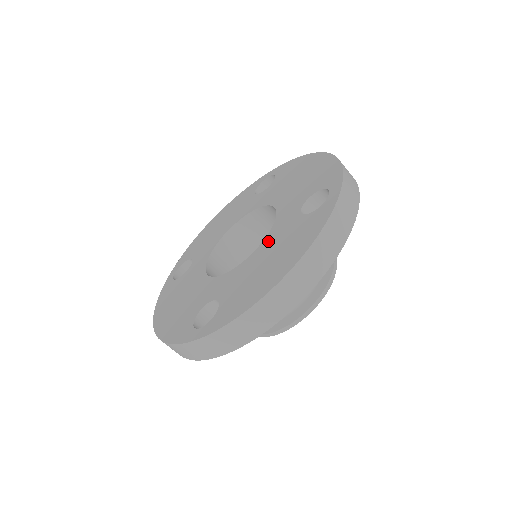
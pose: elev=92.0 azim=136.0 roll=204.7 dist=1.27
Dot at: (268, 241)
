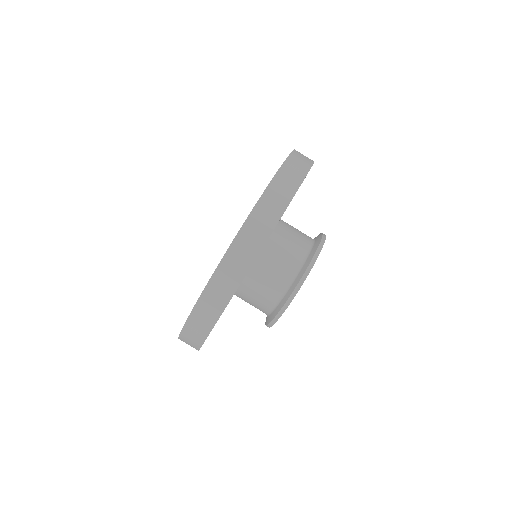
Dot at: occluded
